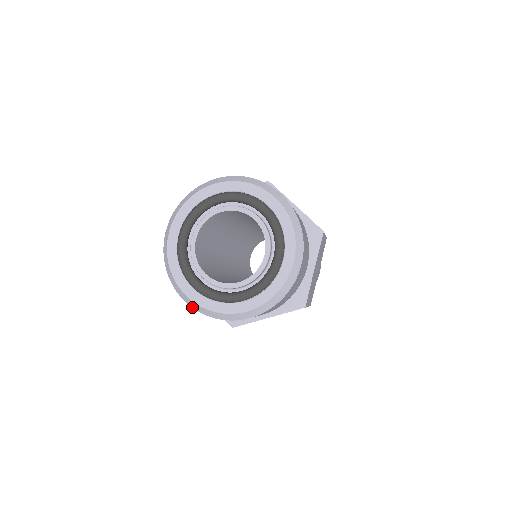
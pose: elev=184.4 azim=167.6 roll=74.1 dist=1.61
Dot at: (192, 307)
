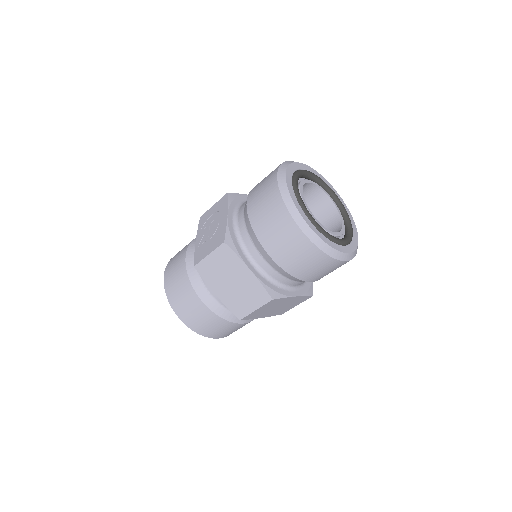
Dot at: (279, 185)
